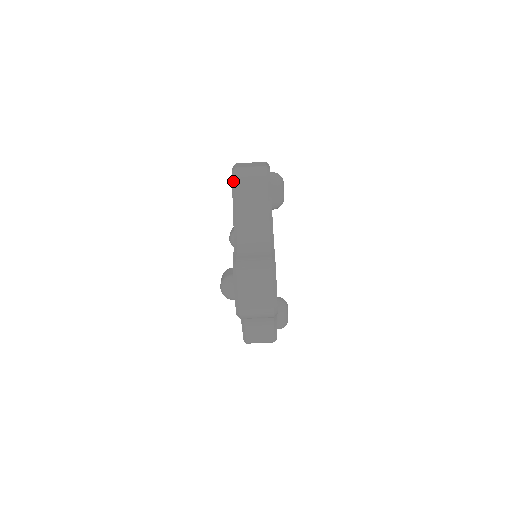
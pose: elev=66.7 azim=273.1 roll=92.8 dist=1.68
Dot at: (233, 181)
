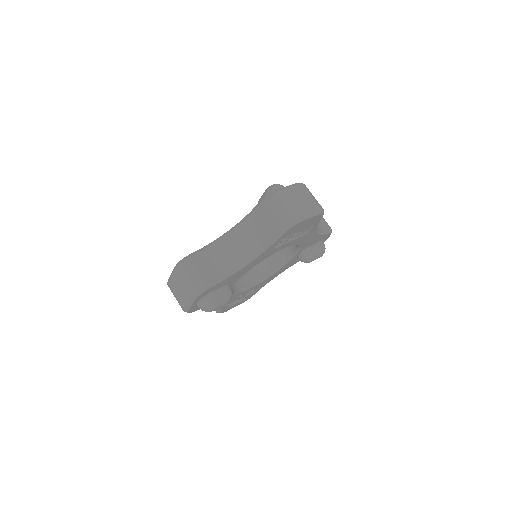
Dot at: occluded
